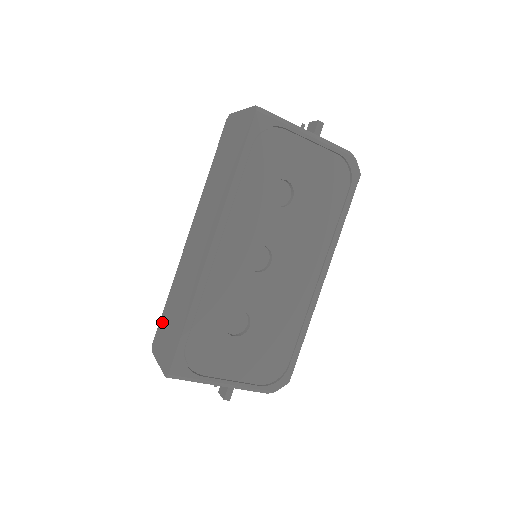
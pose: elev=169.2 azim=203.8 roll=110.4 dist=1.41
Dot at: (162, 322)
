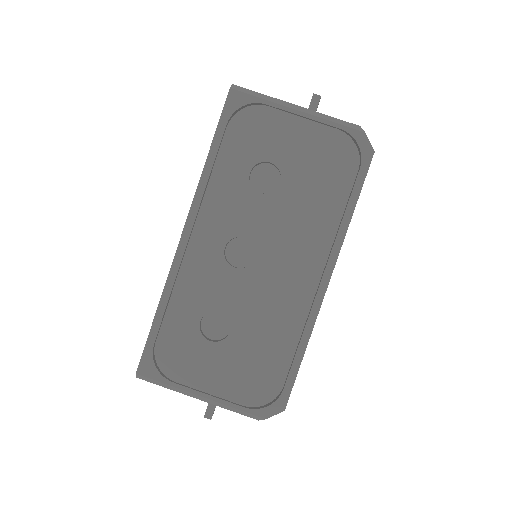
Dot at: occluded
